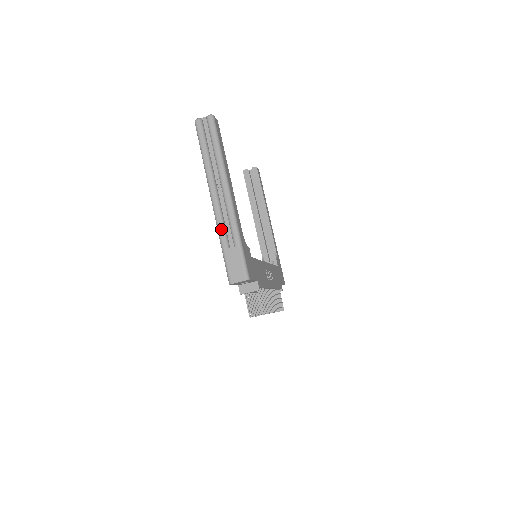
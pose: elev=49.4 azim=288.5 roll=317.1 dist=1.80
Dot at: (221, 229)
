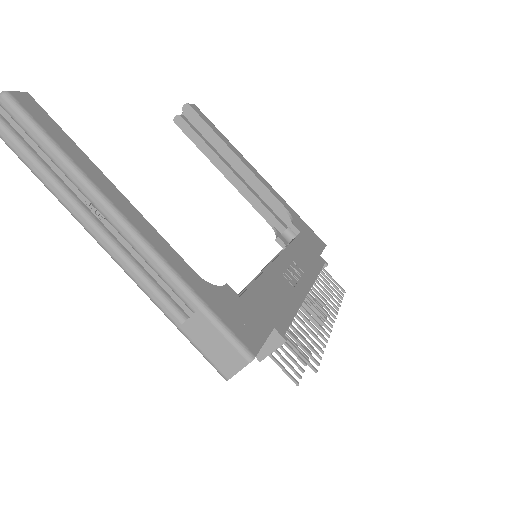
Dot at: (152, 295)
